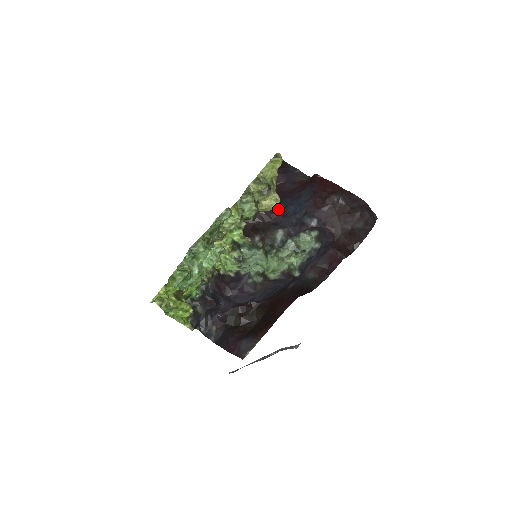
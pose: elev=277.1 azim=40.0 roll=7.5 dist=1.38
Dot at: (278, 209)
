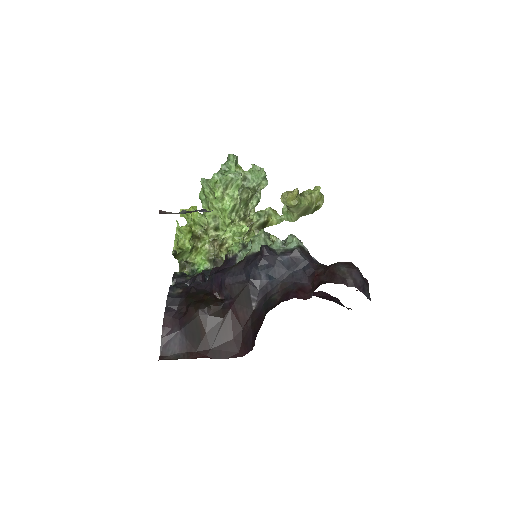
Dot at: occluded
